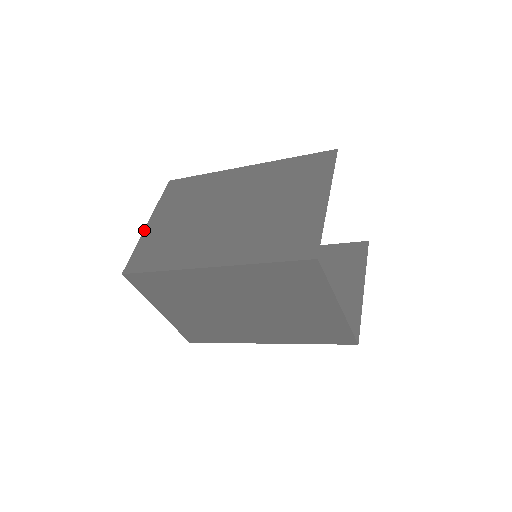
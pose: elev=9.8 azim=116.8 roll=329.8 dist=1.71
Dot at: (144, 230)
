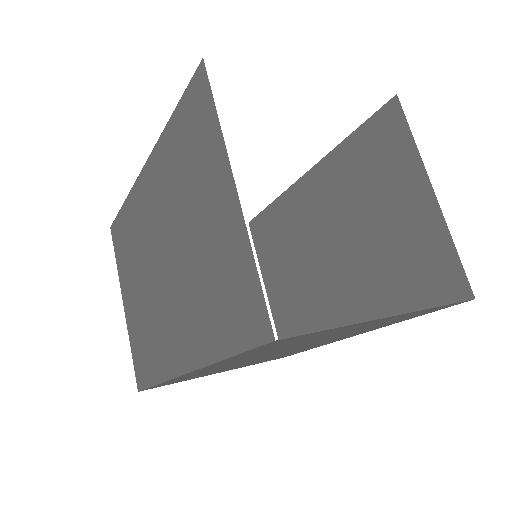
Dot at: occluded
